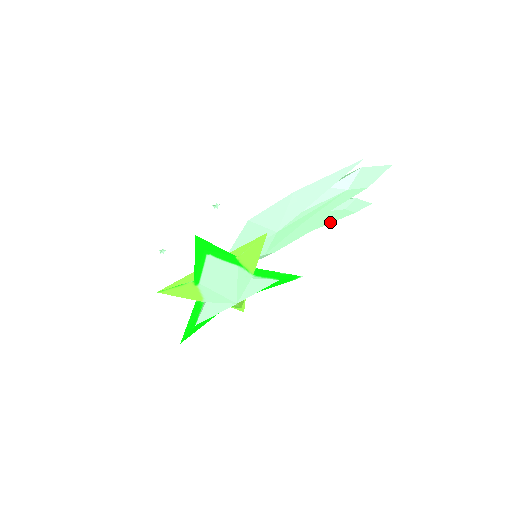
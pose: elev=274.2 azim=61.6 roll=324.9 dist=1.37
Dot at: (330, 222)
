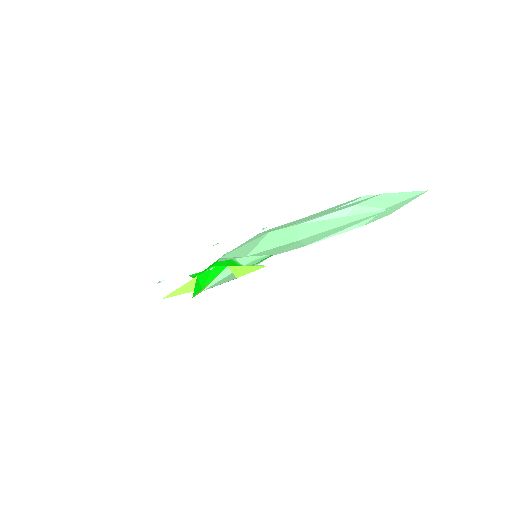
Dot at: occluded
